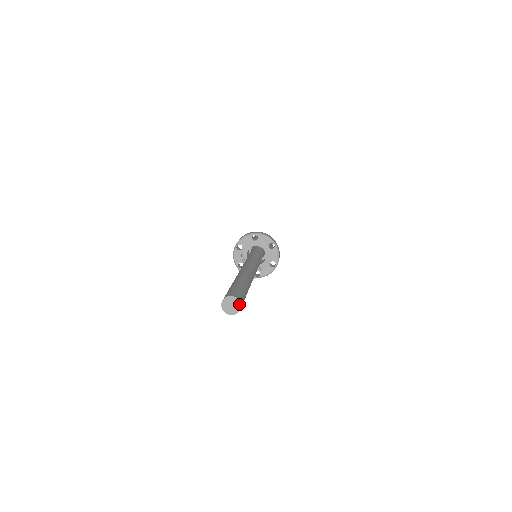
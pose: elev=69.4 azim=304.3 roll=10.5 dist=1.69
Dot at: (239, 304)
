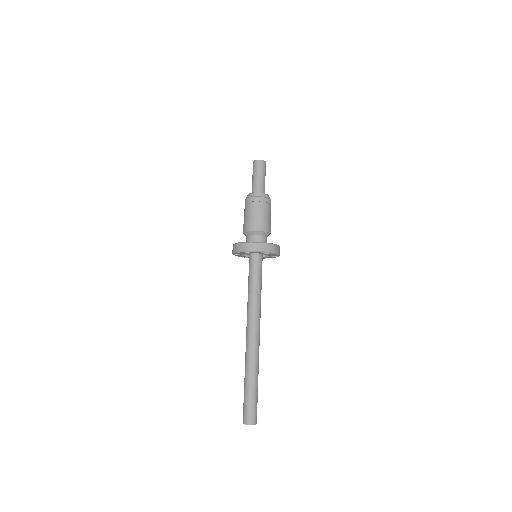
Dot at: occluded
